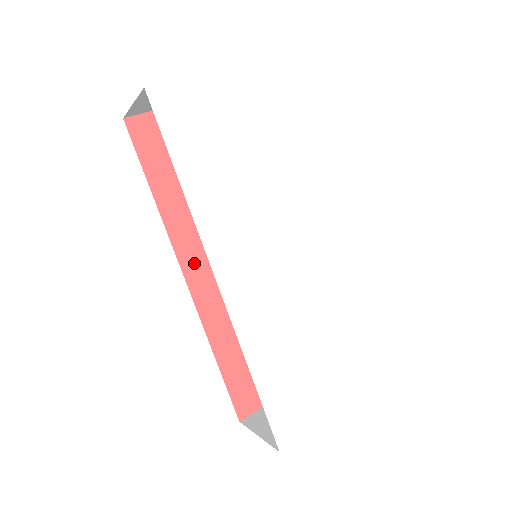
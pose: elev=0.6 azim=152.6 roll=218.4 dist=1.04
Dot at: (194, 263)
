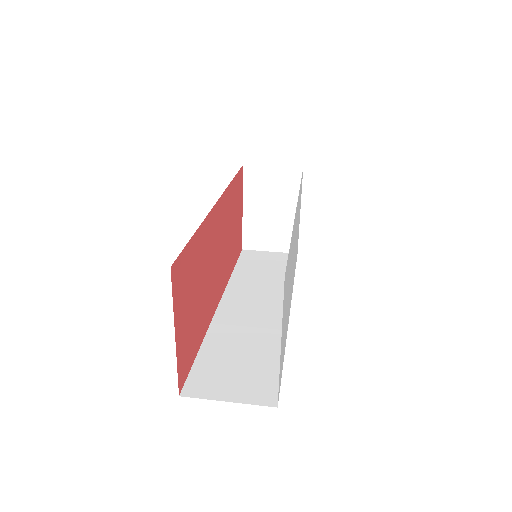
Dot at: (217, 295)
